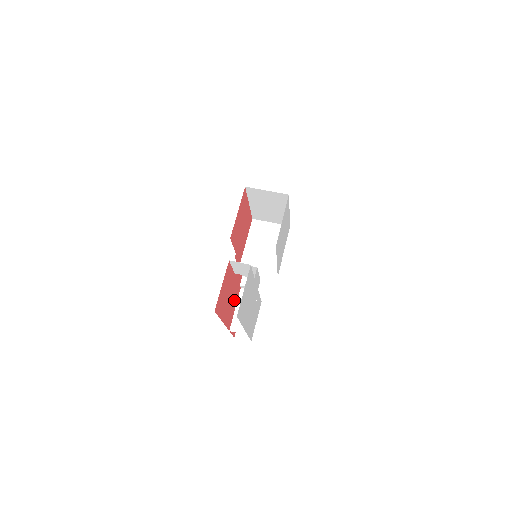
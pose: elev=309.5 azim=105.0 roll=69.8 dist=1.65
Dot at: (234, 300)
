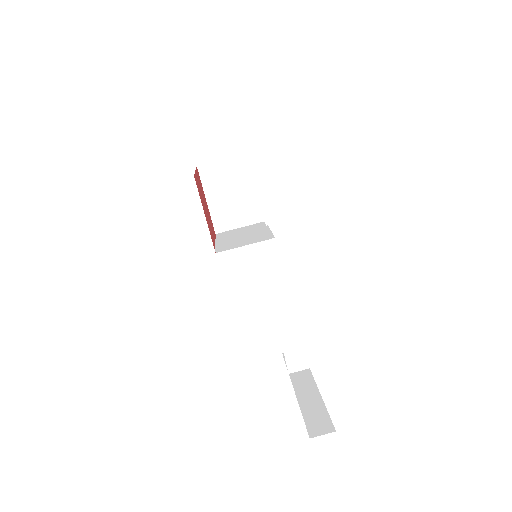
Dot at: occluded
